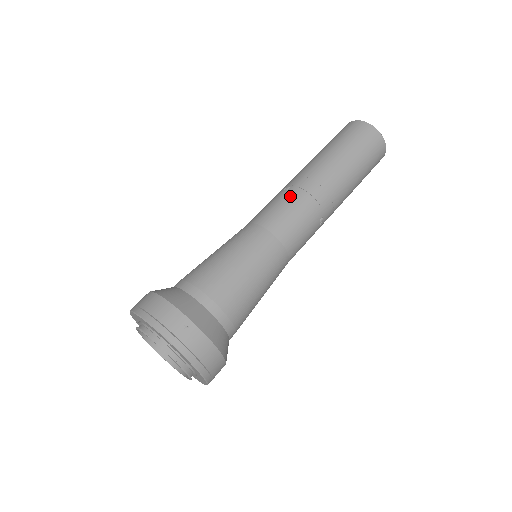
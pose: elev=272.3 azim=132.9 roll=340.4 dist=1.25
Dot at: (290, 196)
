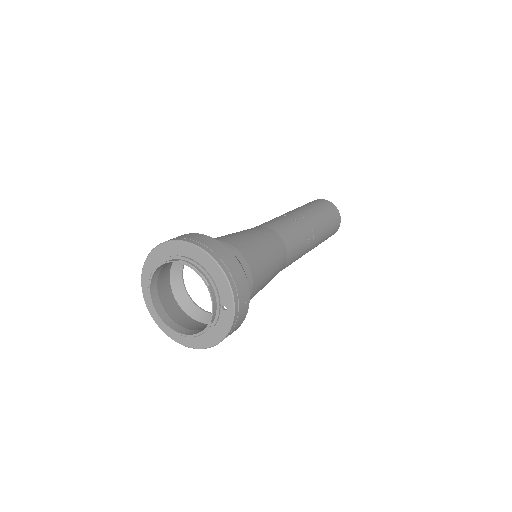
Dot at: (301, 232)
